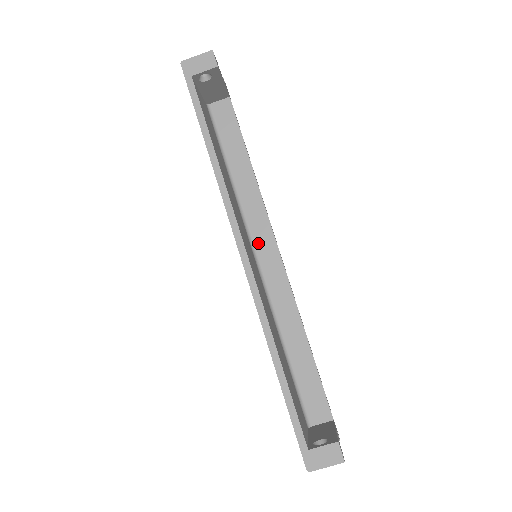
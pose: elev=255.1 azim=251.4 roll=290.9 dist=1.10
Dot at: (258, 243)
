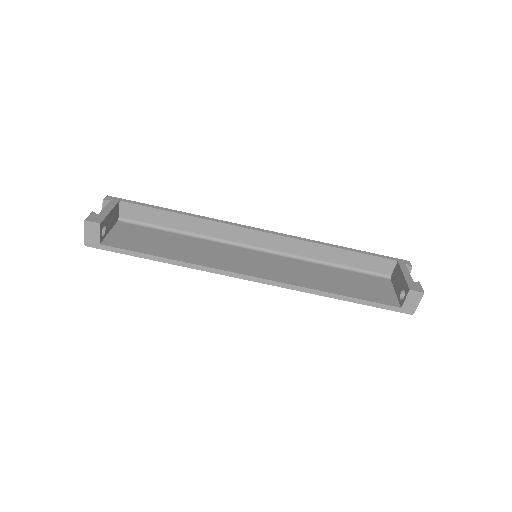
Dot at: (246, 242)
